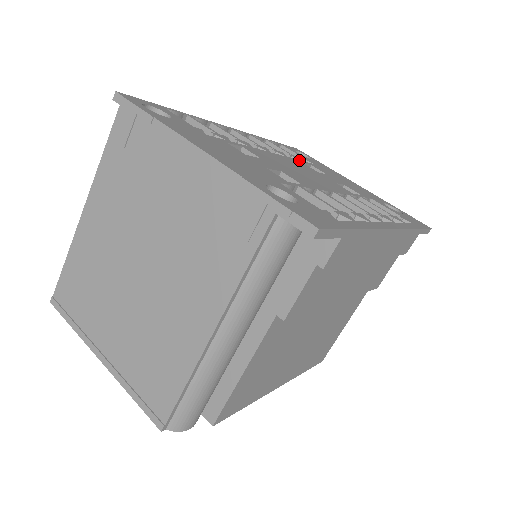
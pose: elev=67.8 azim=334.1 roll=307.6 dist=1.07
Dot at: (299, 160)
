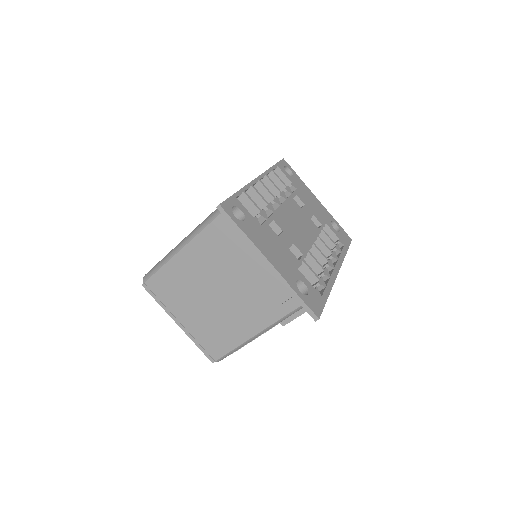
Dot at: (291, 195)
